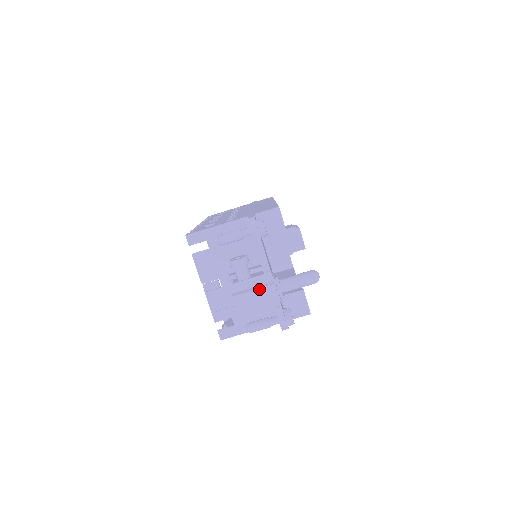
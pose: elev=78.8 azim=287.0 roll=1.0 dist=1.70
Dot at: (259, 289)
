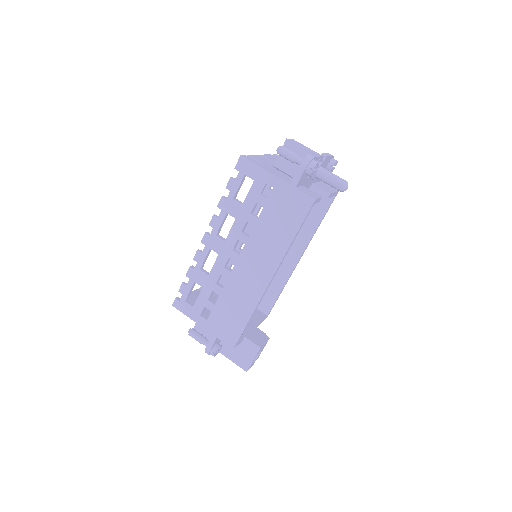
Dot at: (312, 150)
